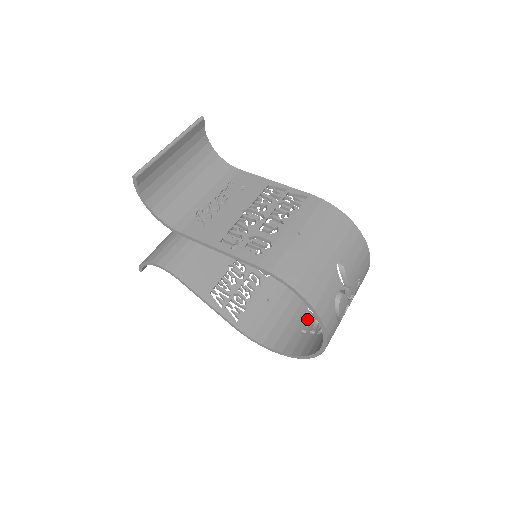
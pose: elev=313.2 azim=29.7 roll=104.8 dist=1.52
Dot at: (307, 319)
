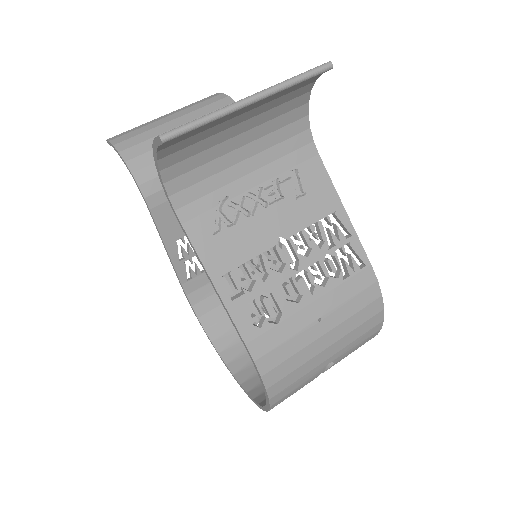
Dot at: (260, 318)
